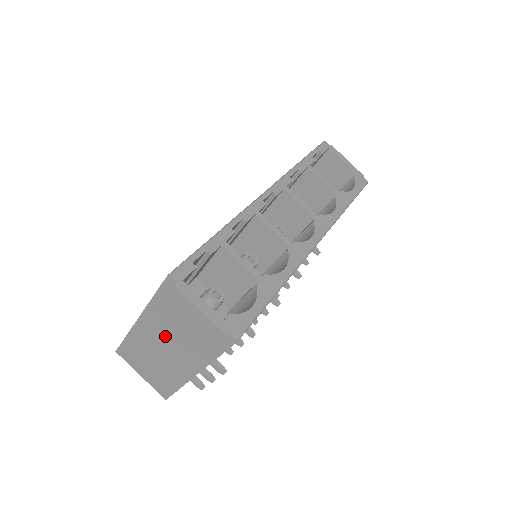
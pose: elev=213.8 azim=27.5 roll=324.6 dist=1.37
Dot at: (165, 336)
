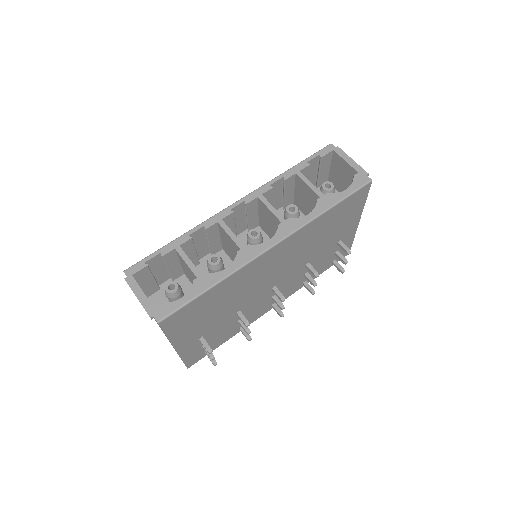
Dot at: occluded
